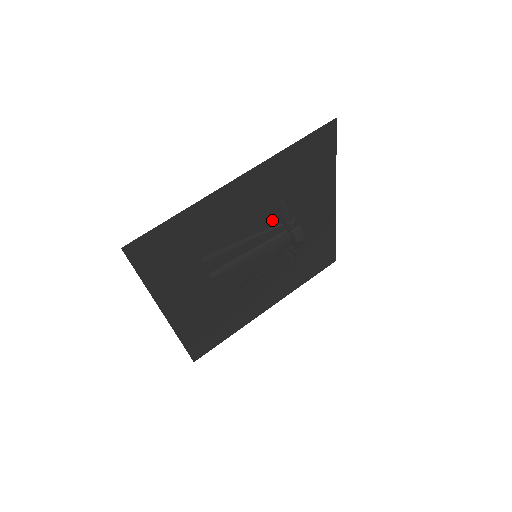
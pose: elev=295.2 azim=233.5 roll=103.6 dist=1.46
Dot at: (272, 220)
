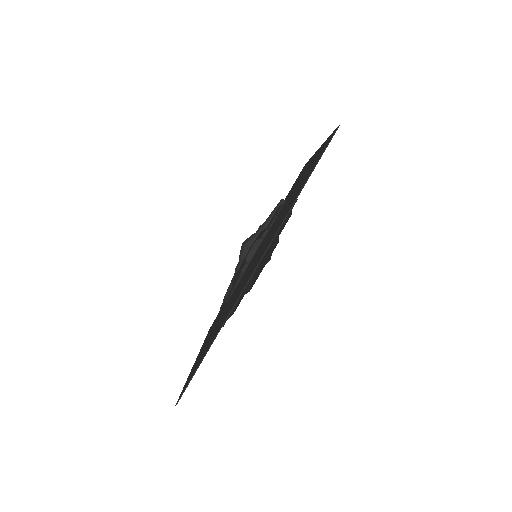
Dot at: occluded
